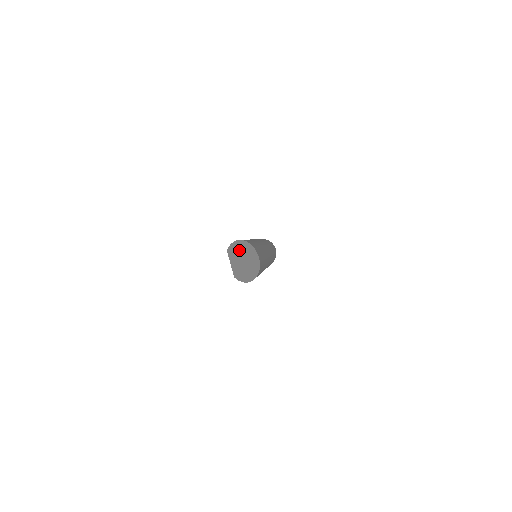
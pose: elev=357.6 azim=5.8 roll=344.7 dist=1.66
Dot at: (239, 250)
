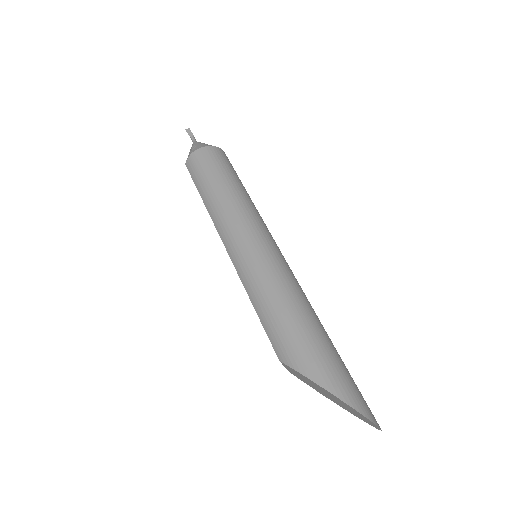
Dot at: occluded
